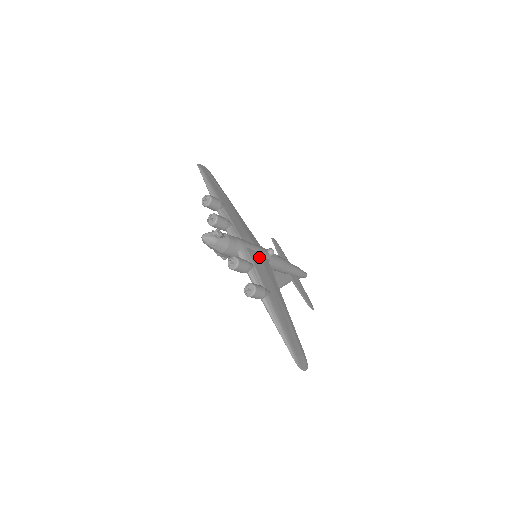
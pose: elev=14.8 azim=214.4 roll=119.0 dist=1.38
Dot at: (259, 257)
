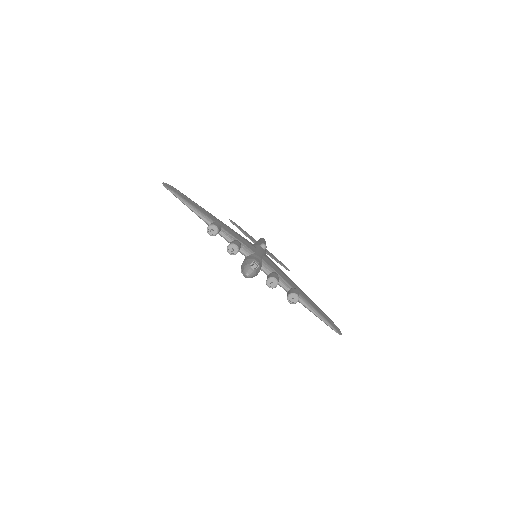
Dot at: (268, 260)
